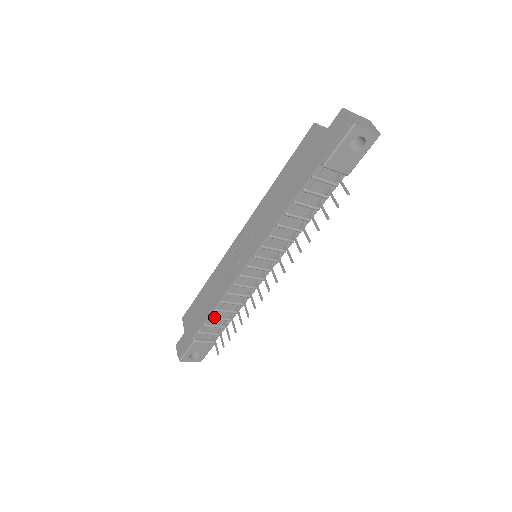
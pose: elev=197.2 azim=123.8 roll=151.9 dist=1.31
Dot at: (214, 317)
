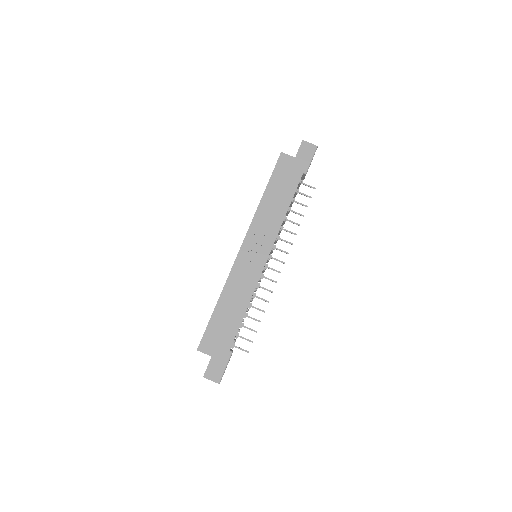
Dot at: occluded
